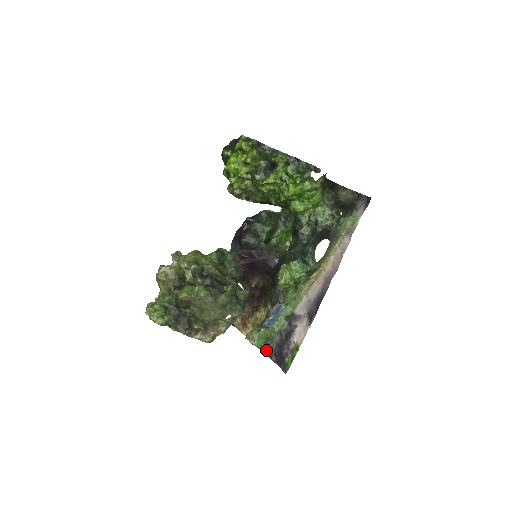
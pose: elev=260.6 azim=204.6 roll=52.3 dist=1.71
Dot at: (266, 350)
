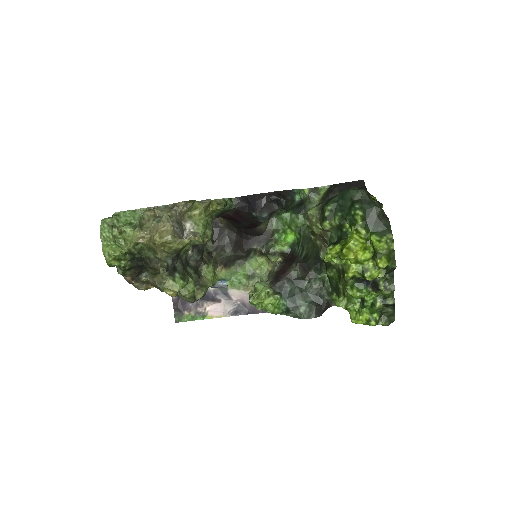
Dot at: occluded
